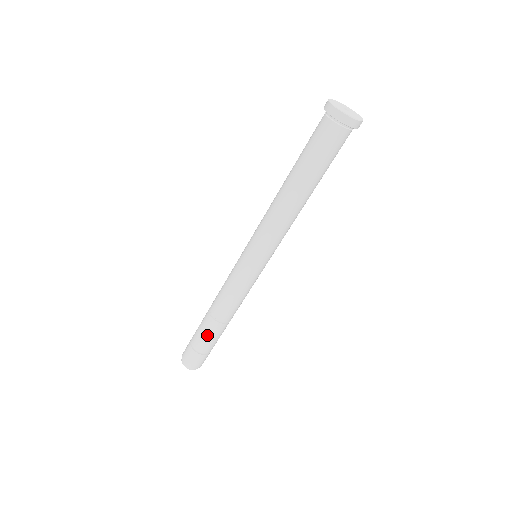
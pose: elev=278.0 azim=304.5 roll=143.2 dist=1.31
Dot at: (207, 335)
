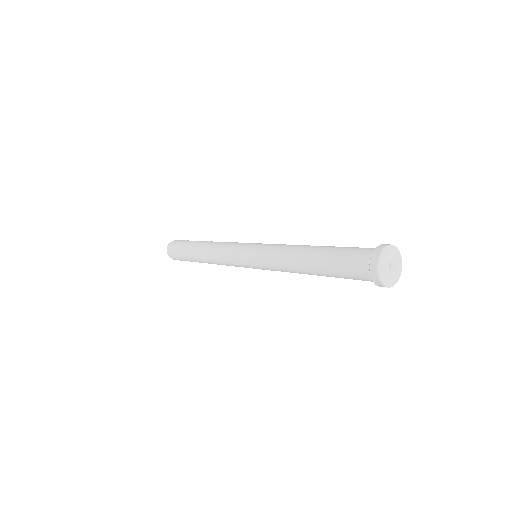
Dot at: (190, 255)
